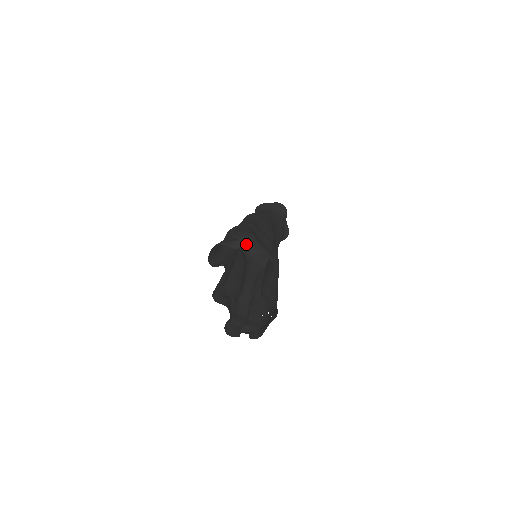
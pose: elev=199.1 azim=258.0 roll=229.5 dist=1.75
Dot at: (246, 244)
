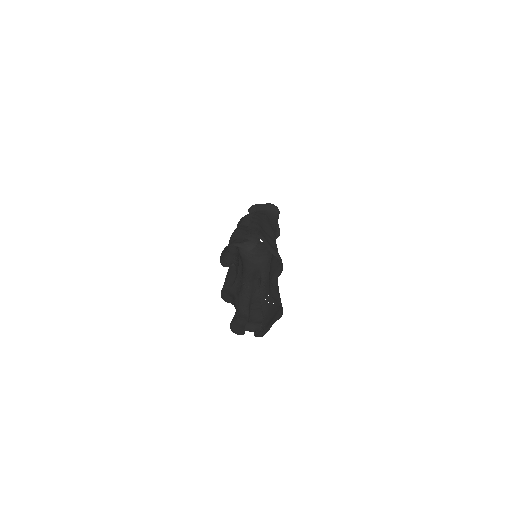
Dot at: occluded
